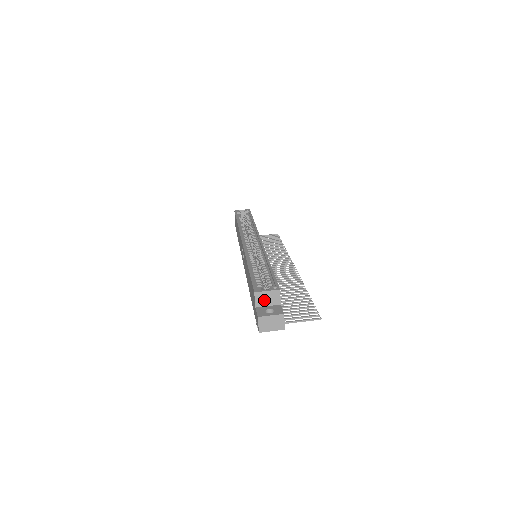
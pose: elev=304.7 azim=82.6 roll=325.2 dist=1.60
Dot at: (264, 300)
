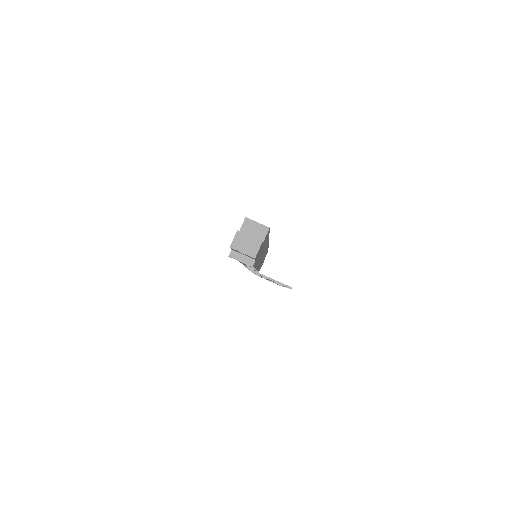
Dot at: (250, 230)
